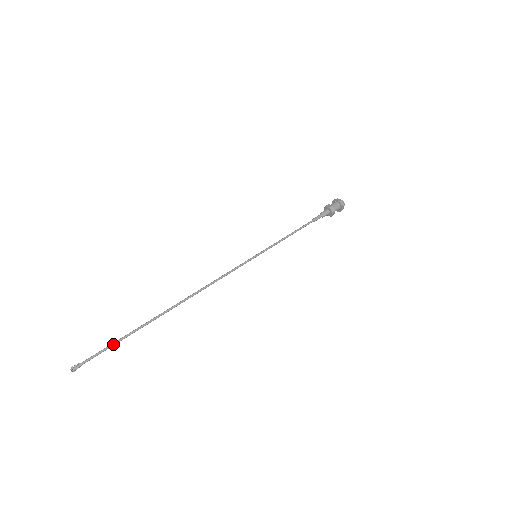
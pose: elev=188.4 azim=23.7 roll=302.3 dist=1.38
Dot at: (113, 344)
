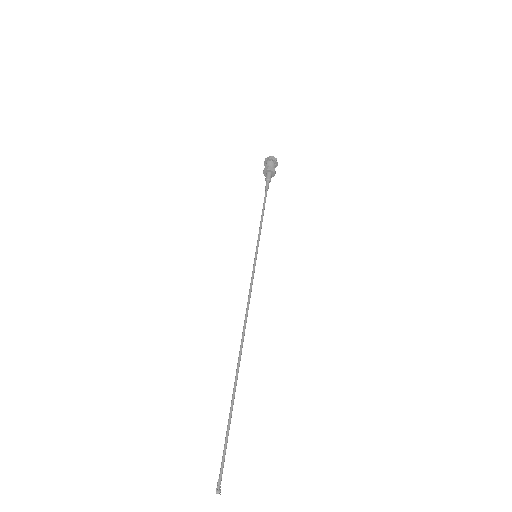
Dot at: occluded
